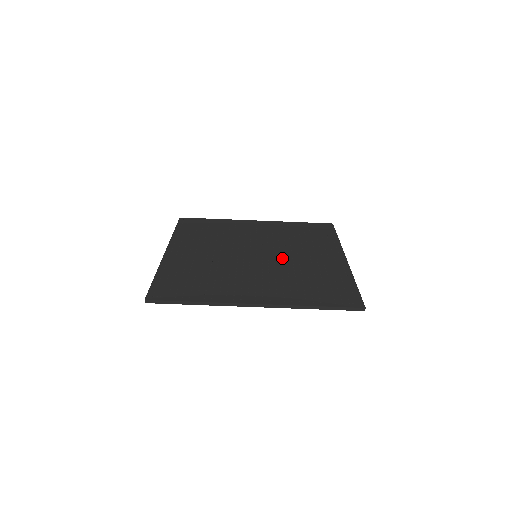
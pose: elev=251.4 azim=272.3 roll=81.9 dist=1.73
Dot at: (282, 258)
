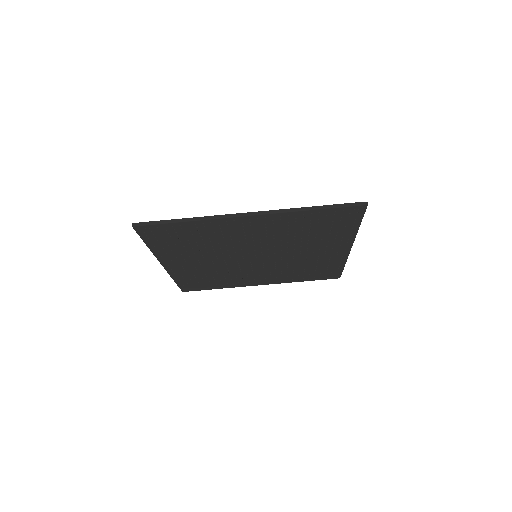
Dot at: occluded
